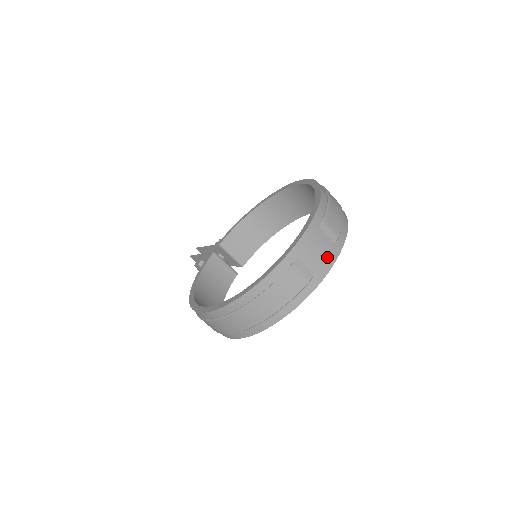
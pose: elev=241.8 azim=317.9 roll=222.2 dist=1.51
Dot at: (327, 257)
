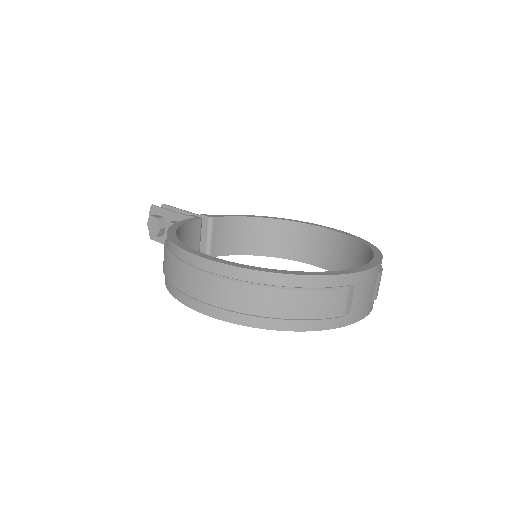
Dot at: (364, 307)
